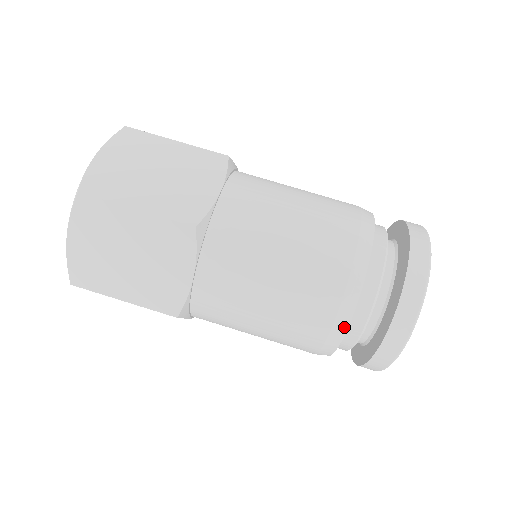
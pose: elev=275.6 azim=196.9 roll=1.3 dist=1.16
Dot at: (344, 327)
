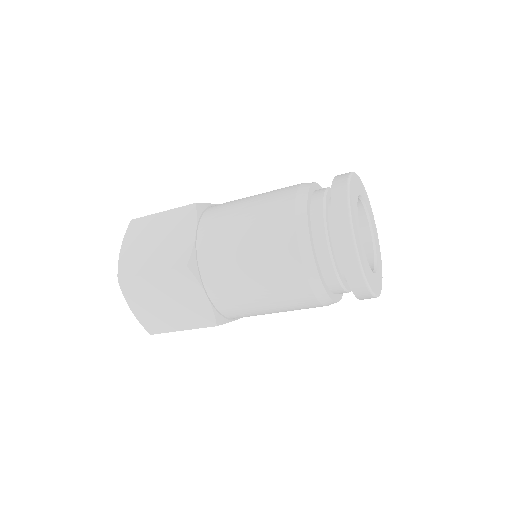
Dot at: (318, 281)
